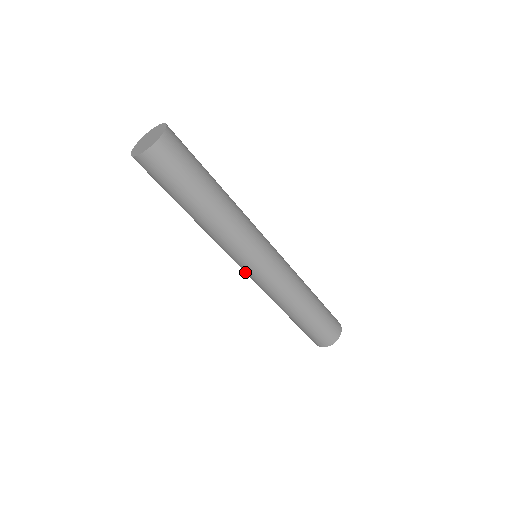
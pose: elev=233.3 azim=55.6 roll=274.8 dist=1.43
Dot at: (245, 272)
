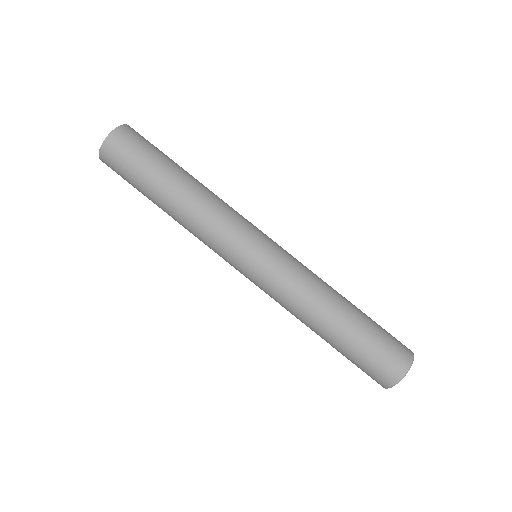
Dot at: occluded
